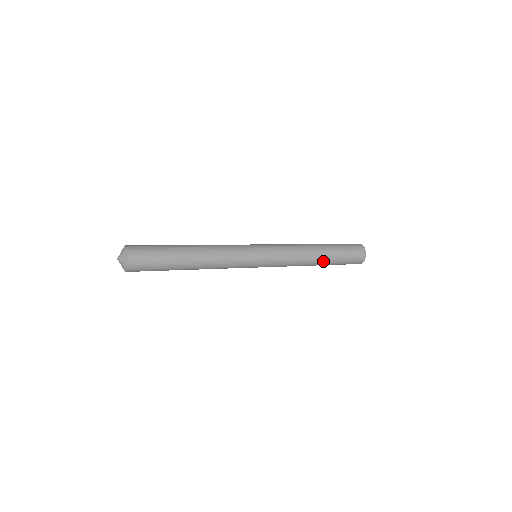
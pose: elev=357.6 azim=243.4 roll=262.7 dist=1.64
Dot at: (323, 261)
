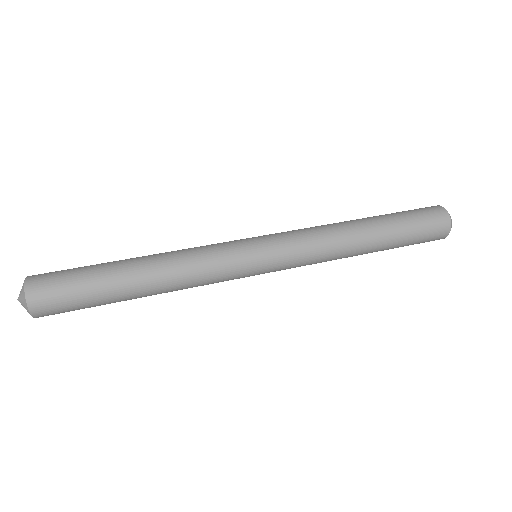
Dot at: (374, 247)
